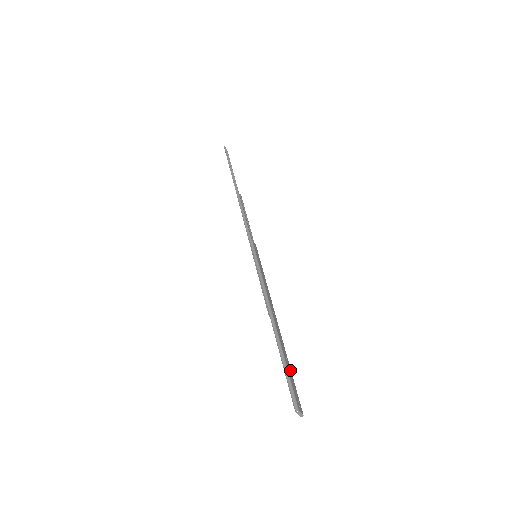
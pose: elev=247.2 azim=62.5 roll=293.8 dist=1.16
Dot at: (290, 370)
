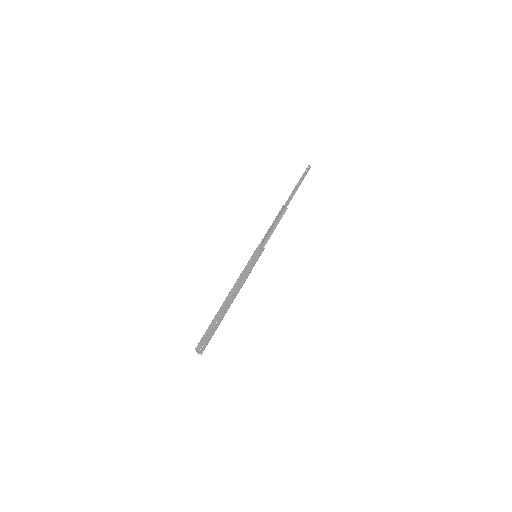
Dot at: (214, 330)
